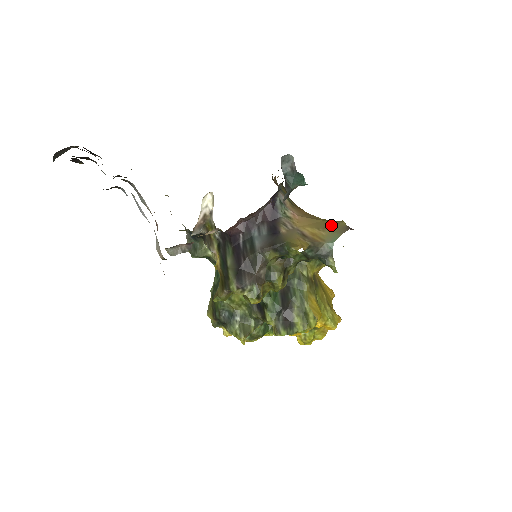
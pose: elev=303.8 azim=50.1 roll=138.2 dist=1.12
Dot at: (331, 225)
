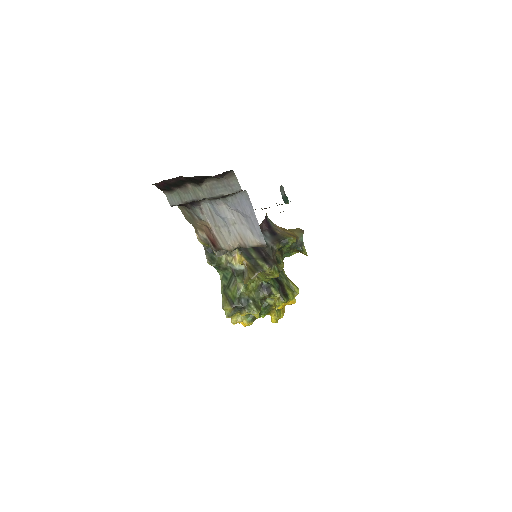
Dot at: (295, 230)
